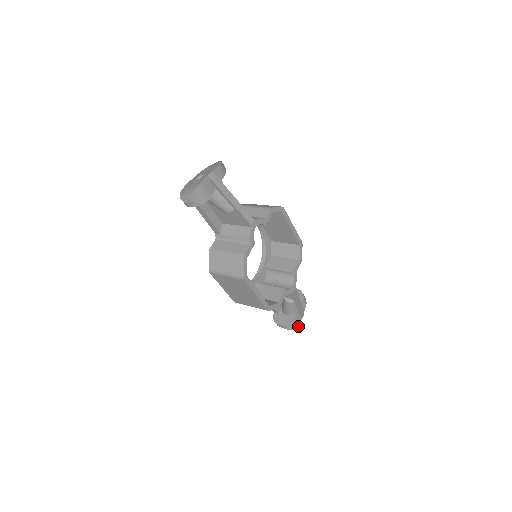
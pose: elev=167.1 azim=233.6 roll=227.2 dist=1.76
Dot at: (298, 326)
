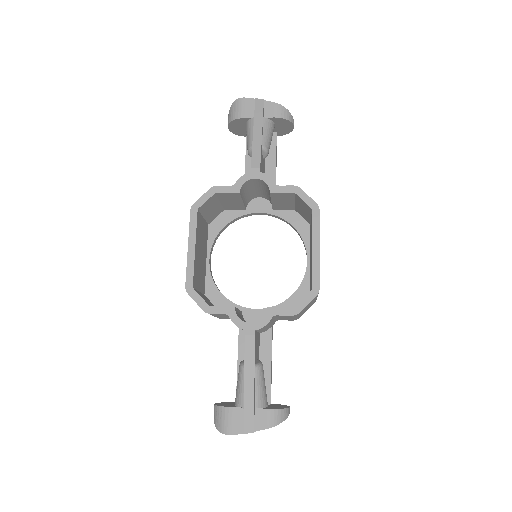
Dot at: (227, 433)
